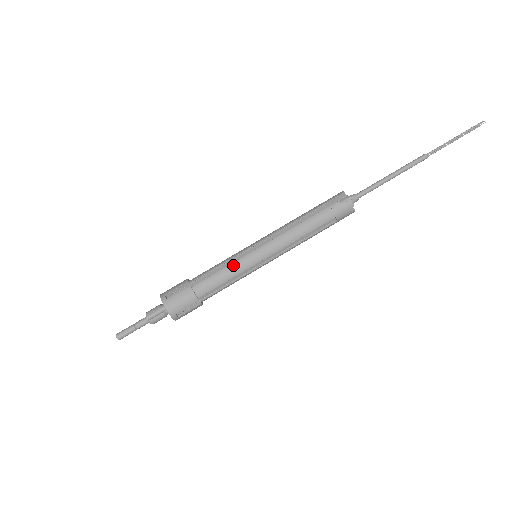
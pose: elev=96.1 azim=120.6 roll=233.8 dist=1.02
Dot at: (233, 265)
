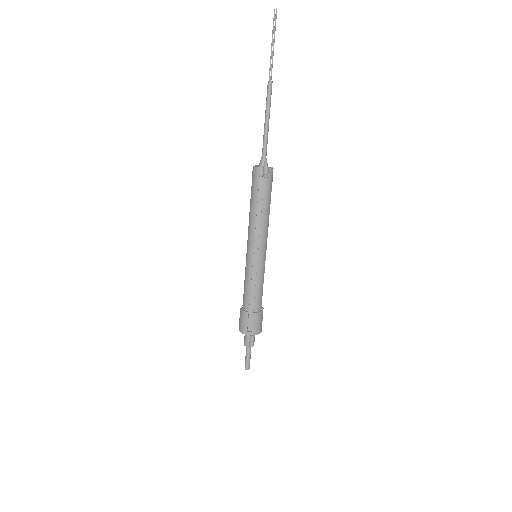
Dot at: (258, 278)
